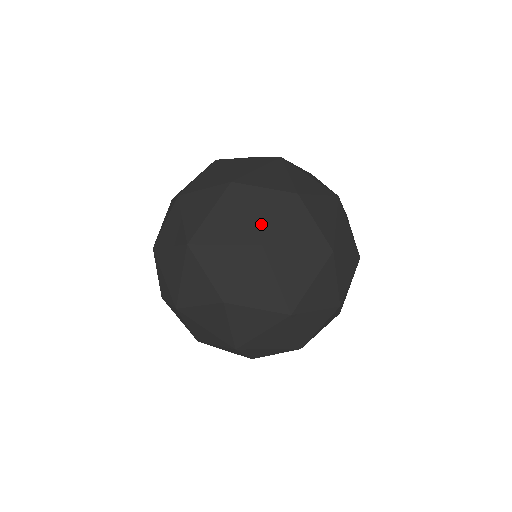
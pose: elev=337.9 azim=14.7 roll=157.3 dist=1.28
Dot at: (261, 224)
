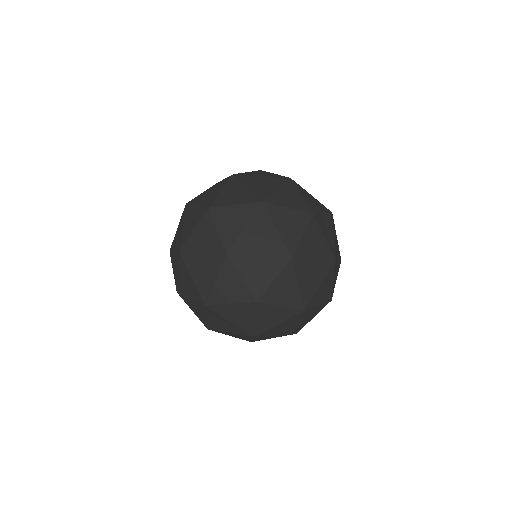
Dot at: occluded
